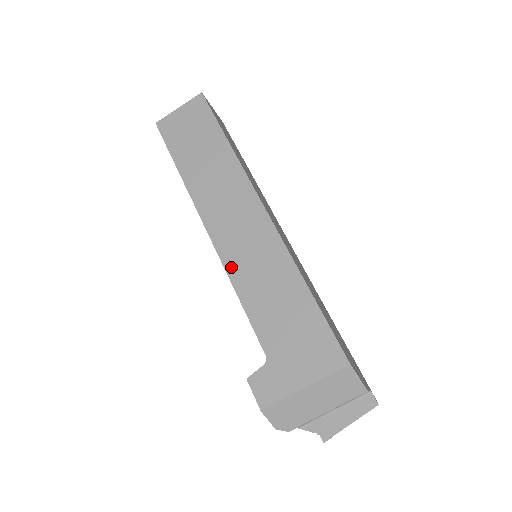
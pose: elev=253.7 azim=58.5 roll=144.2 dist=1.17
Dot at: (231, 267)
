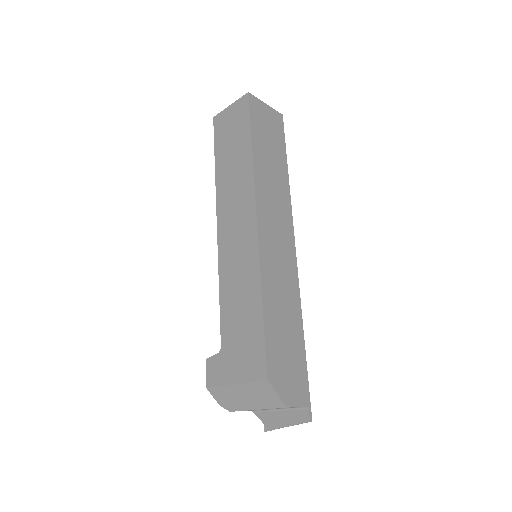
Dot at: (222, 264)
